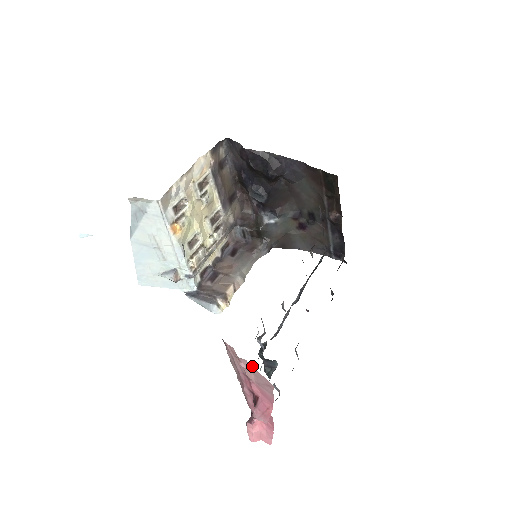
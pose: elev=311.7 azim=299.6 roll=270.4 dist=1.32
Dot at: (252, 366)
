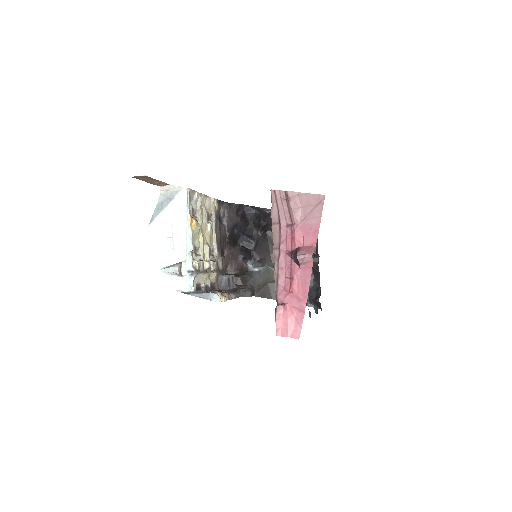
Dot at: (303, 193)
